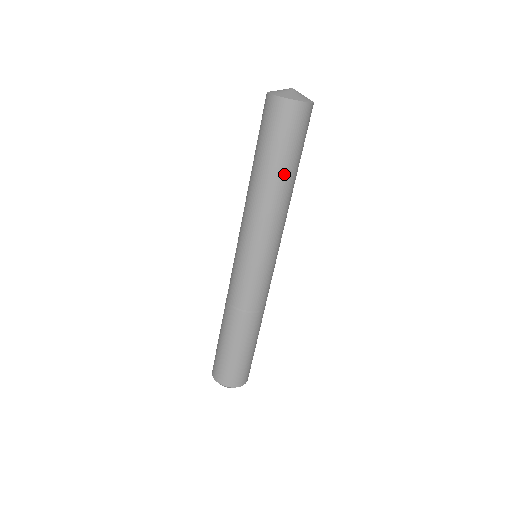
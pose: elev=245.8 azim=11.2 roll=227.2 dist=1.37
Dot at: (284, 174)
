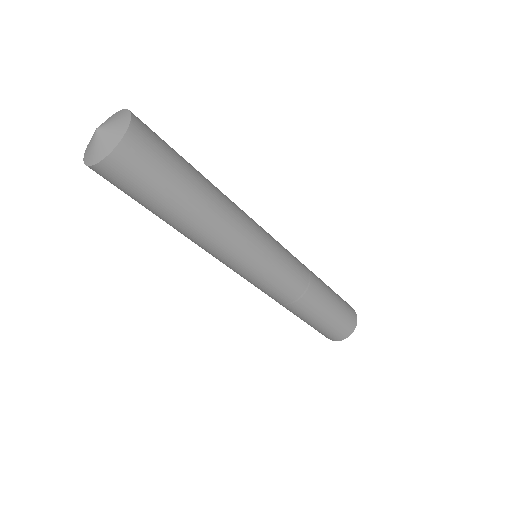
Dot at: (167, 221)
